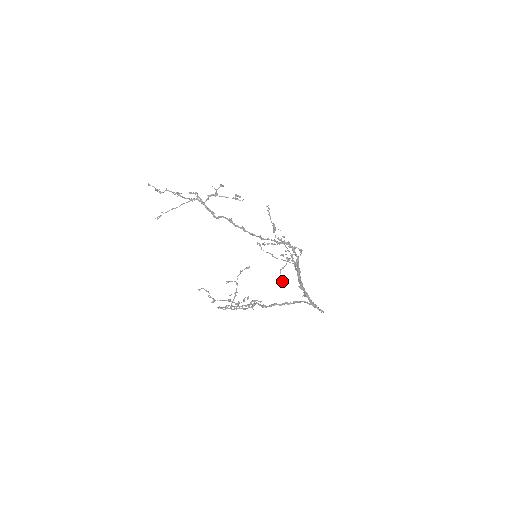
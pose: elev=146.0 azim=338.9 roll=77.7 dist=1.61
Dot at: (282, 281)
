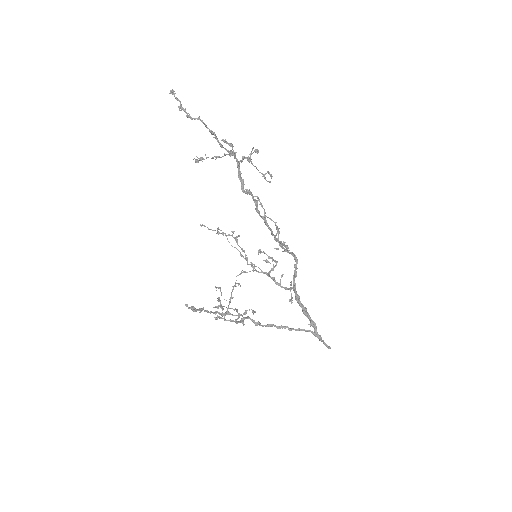
Dot at: occluded
